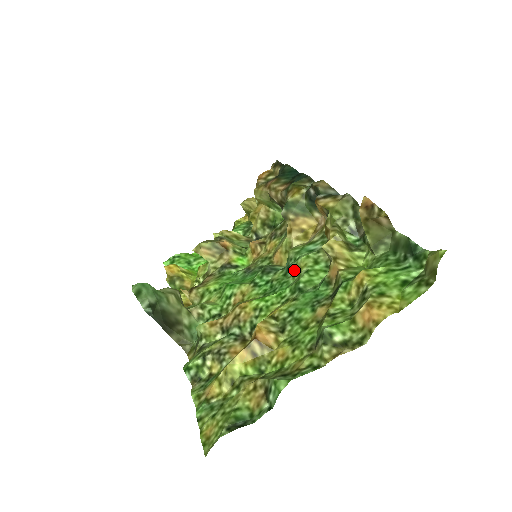
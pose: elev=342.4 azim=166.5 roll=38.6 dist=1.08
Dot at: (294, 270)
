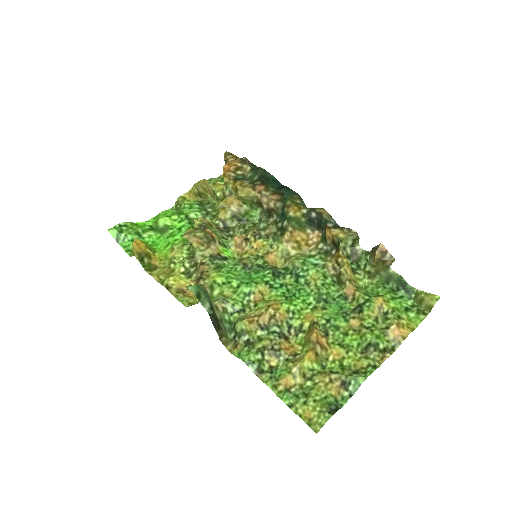
Dot at: (307, 280)
